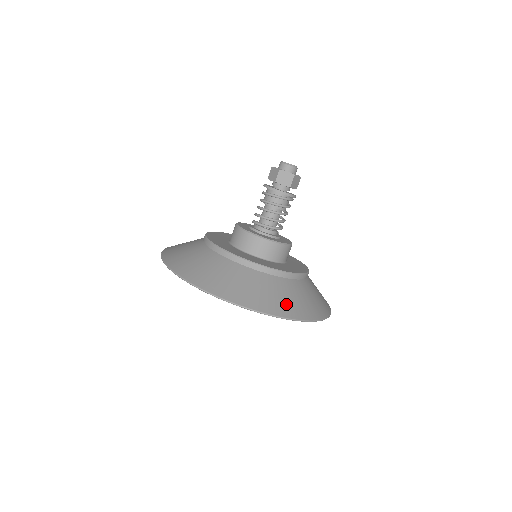
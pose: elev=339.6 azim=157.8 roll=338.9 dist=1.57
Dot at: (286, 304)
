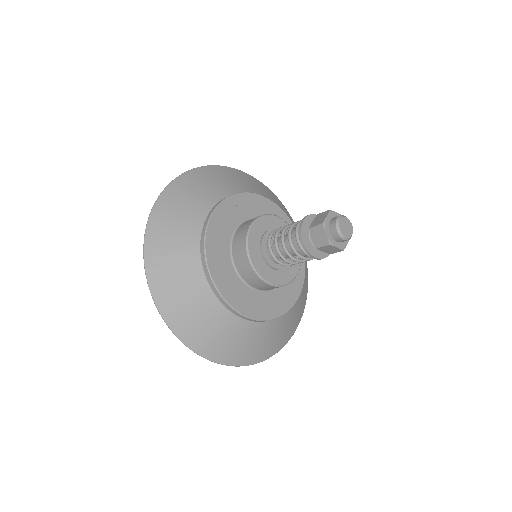
Dot at: (193, 326)
